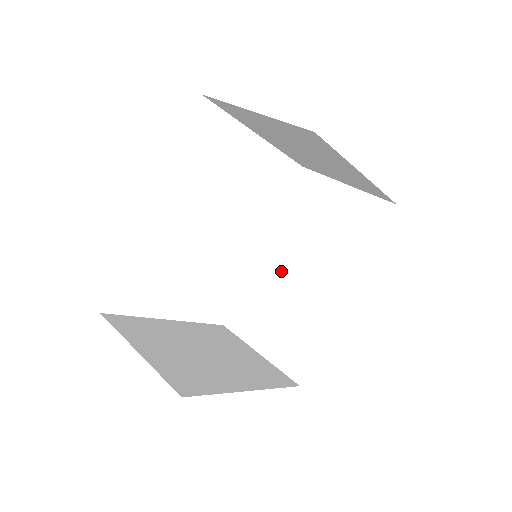
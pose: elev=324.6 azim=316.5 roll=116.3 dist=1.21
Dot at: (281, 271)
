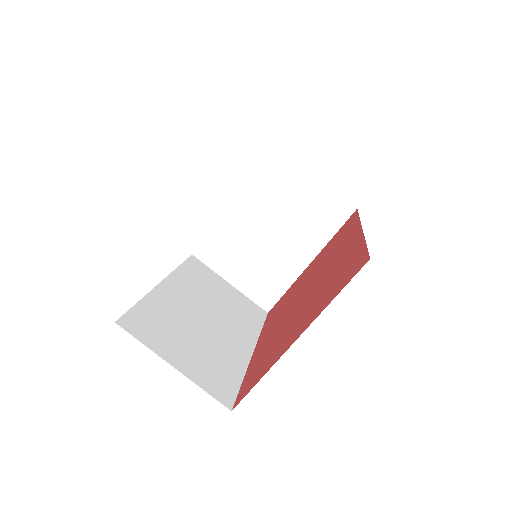
Dot at: occluded
